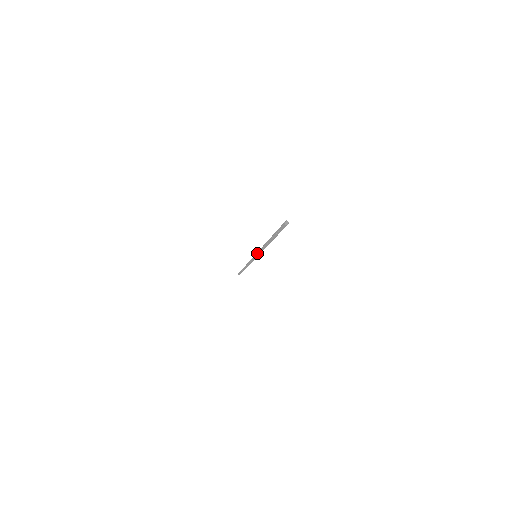
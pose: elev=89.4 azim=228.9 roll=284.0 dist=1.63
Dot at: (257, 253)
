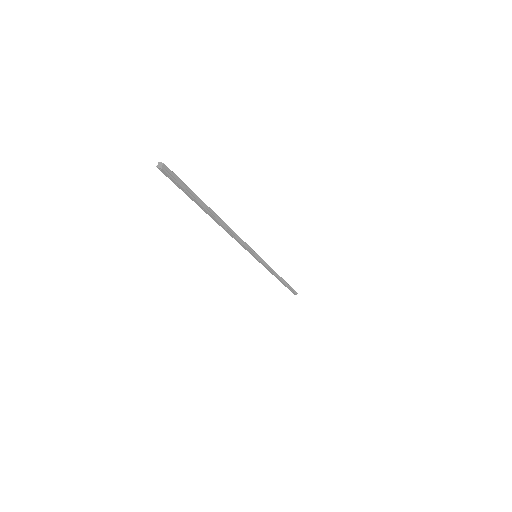
Dot at: occluded
